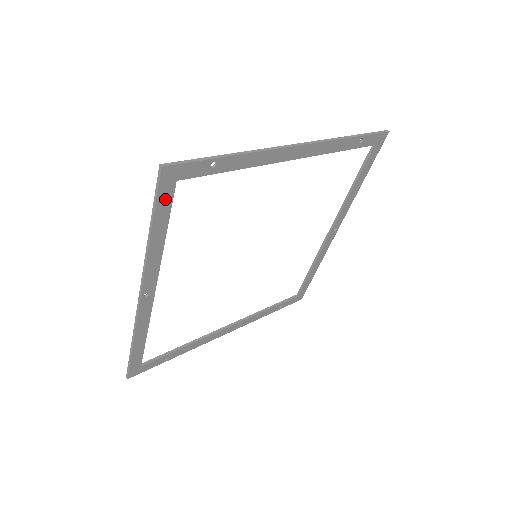
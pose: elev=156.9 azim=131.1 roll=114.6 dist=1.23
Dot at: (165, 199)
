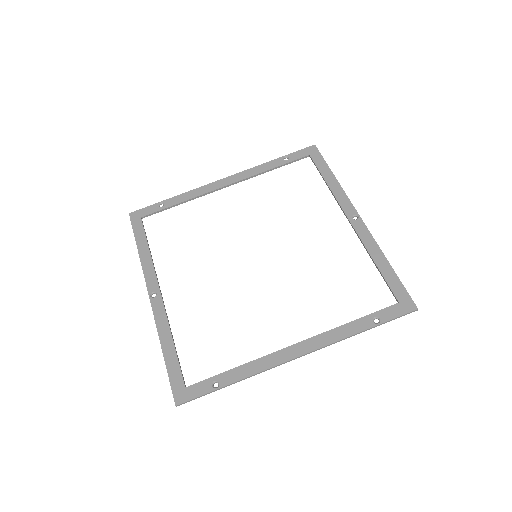
Dot at: (176, 377)
